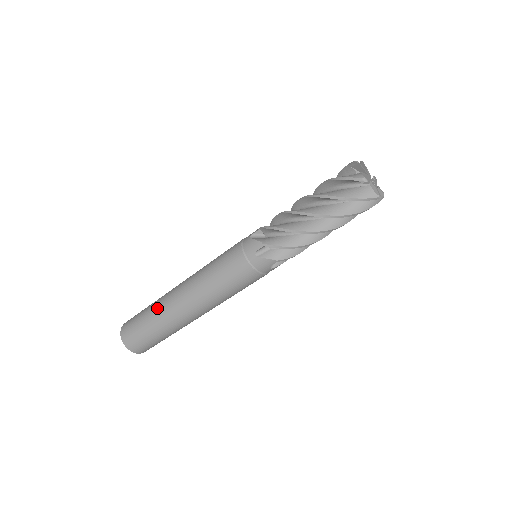
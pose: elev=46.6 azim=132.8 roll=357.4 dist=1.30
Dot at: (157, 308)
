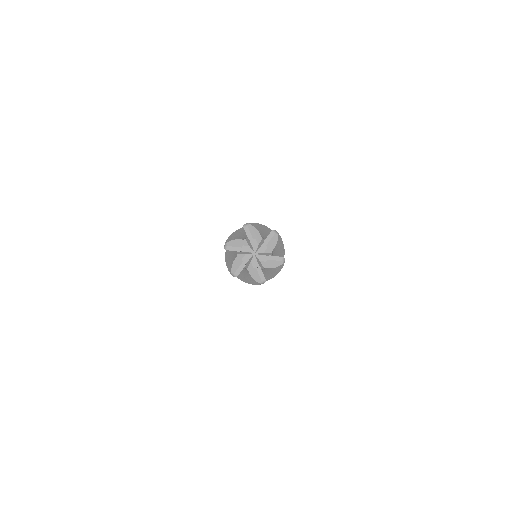
Dot at: occluded
